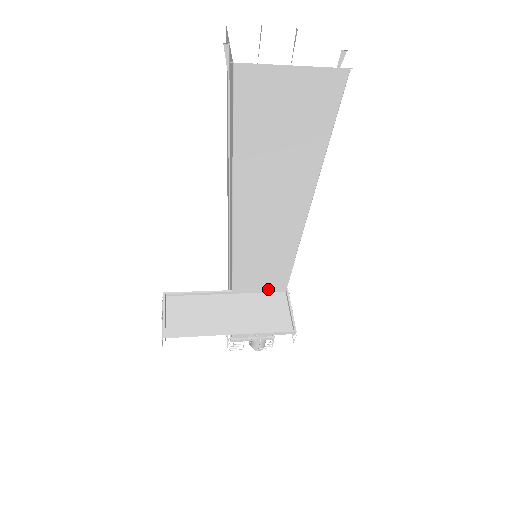
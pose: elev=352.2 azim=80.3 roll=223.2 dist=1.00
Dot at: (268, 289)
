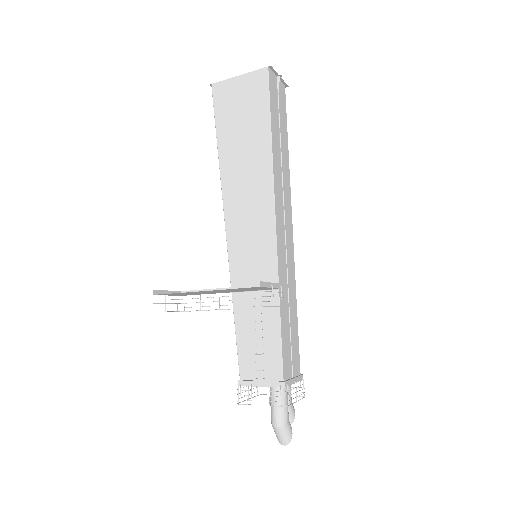
Dot at: occluded
